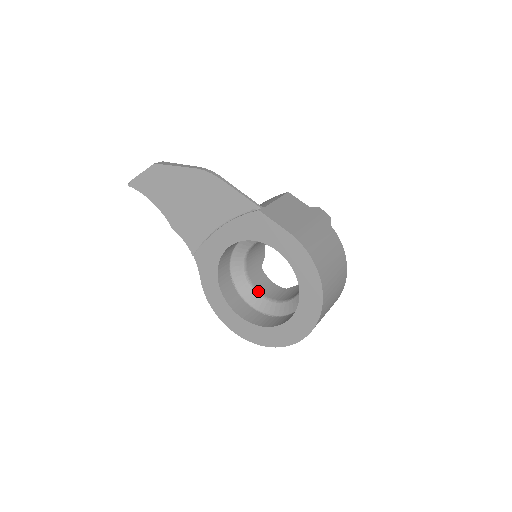
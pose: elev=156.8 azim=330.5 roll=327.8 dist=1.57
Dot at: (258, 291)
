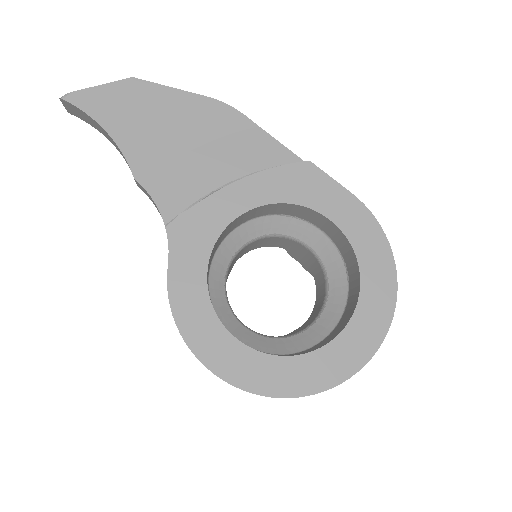
Dot at: occluded
